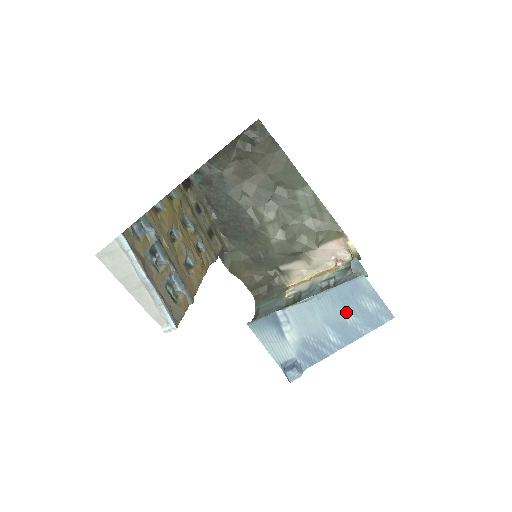
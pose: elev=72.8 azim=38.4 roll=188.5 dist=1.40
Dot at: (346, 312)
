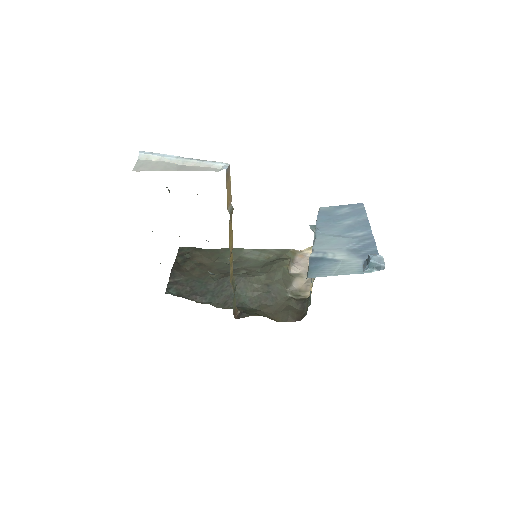
Dot at: (341, 222)
